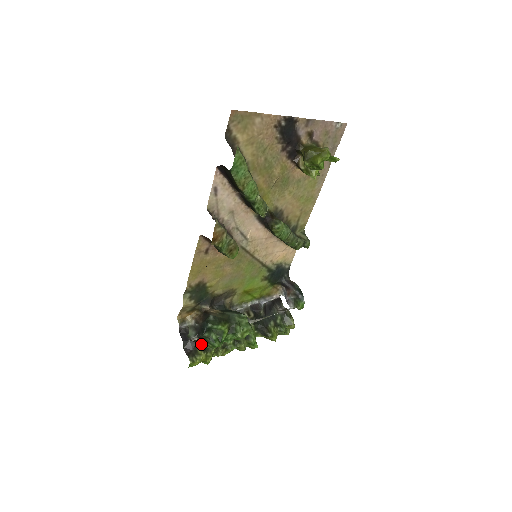
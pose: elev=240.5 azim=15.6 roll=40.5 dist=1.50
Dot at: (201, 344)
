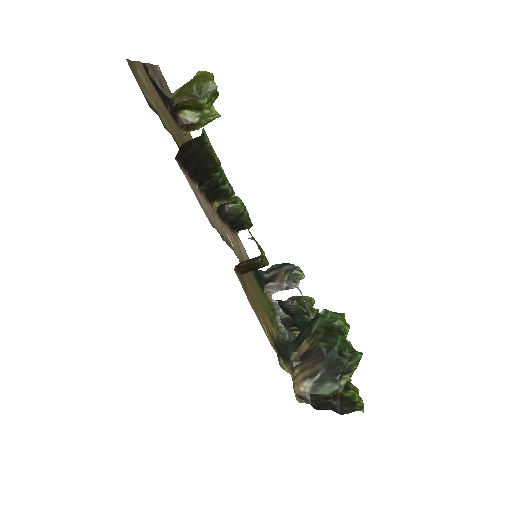
Dot at: occluded
